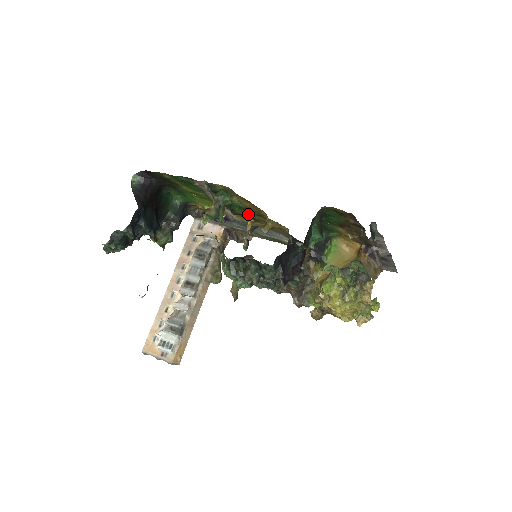
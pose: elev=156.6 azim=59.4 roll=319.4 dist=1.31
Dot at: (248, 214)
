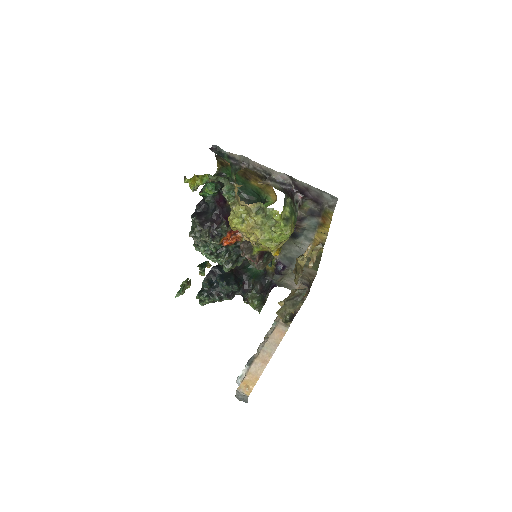
Dot at: occluded
